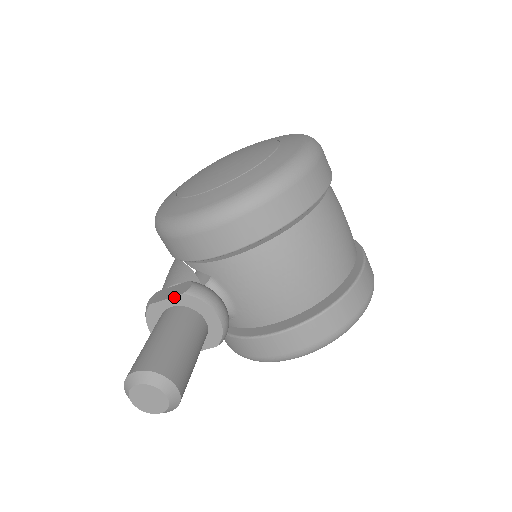
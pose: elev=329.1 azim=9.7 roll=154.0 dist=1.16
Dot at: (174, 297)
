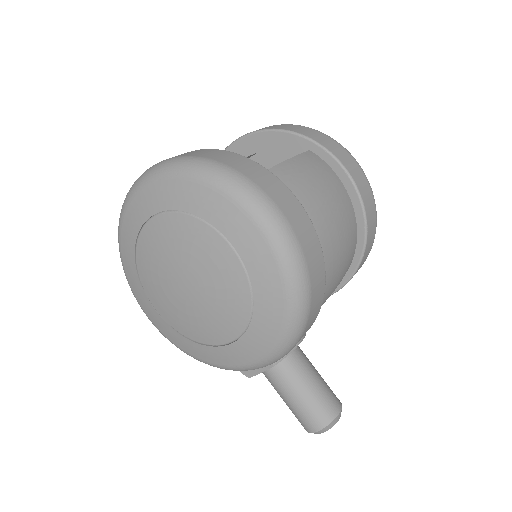
Dot at: occluded
